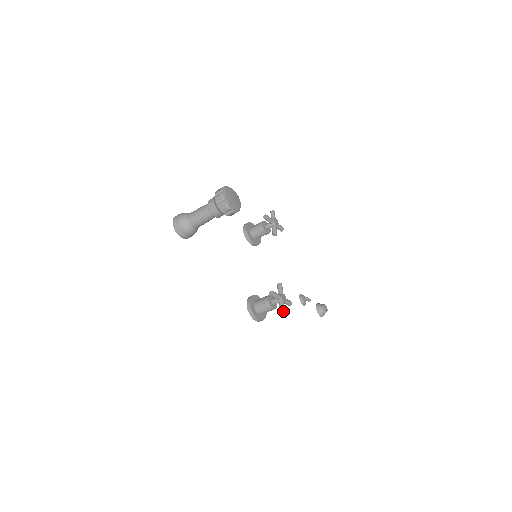
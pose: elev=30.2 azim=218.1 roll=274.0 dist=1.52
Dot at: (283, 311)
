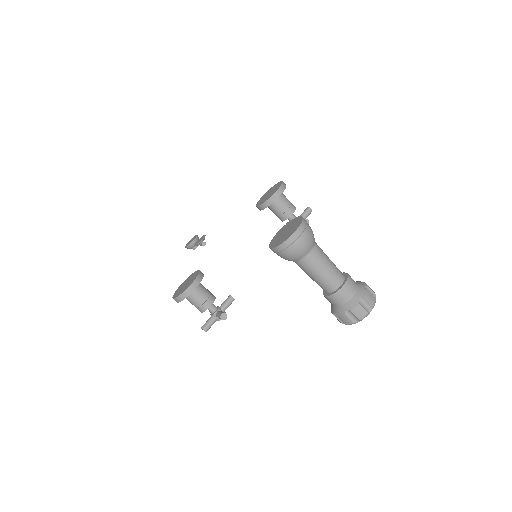
Dot at: occluded
